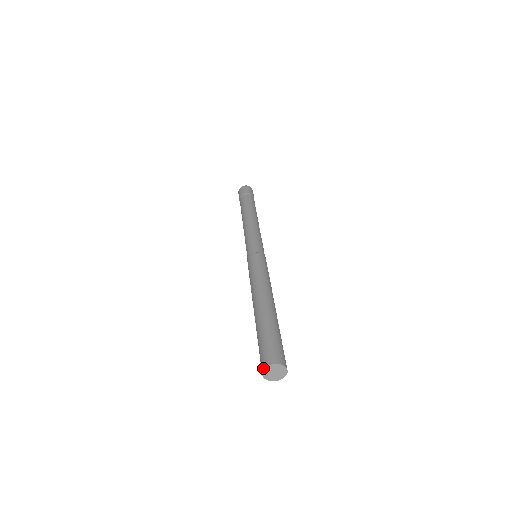
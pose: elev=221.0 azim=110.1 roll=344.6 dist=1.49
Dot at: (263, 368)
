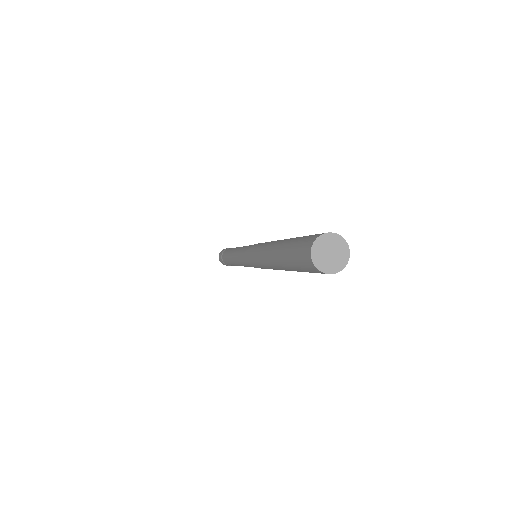
Dot at: (316, 237)
